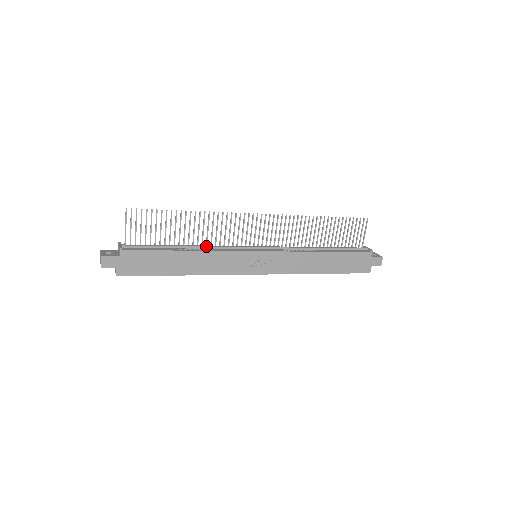
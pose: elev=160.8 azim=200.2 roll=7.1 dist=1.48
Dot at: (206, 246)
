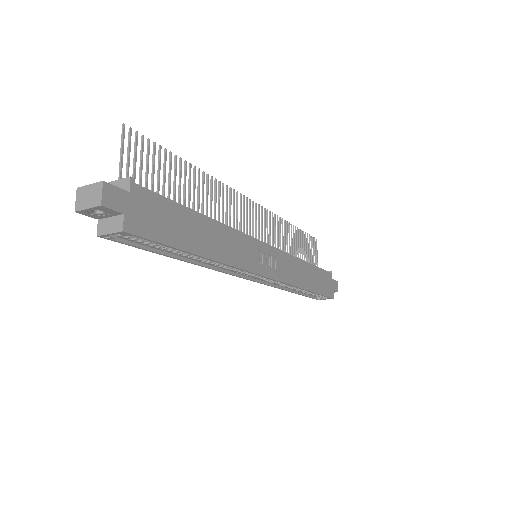
Dot at: occluded
